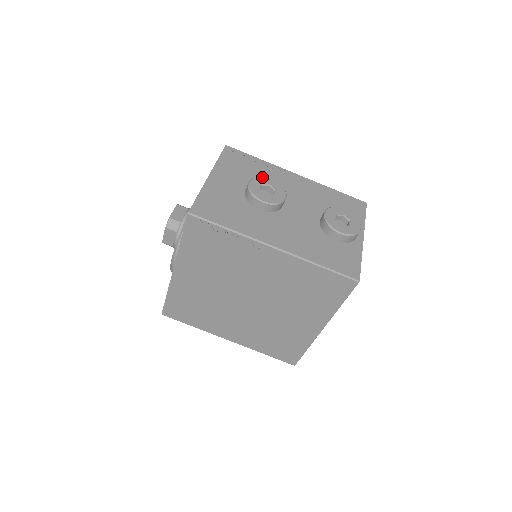
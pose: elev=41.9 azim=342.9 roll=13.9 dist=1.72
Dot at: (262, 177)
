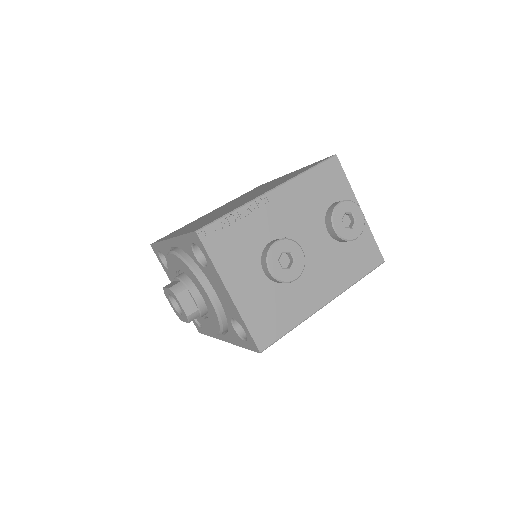
Dot at: (271, 250)
